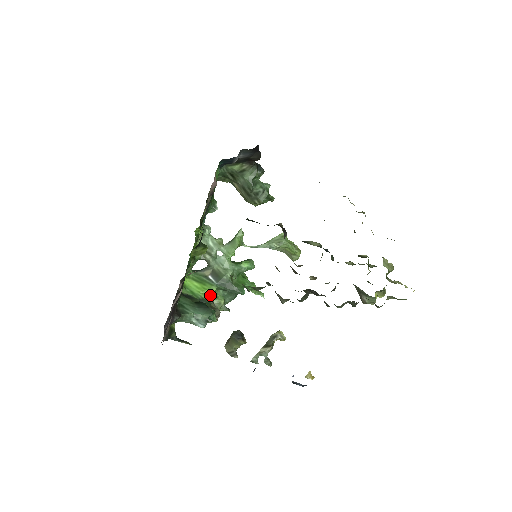
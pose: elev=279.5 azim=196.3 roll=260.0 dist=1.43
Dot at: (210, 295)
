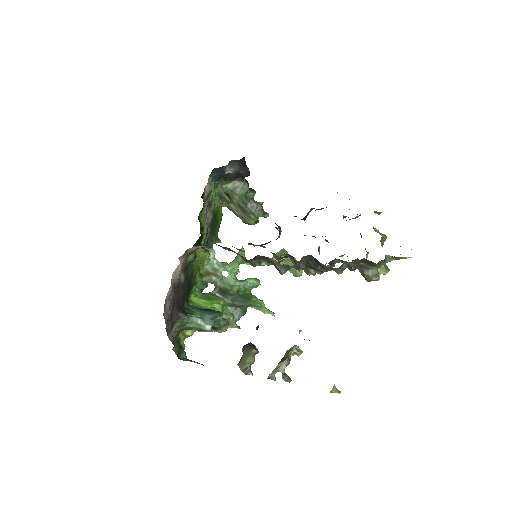
Dot at: (218, 309)
